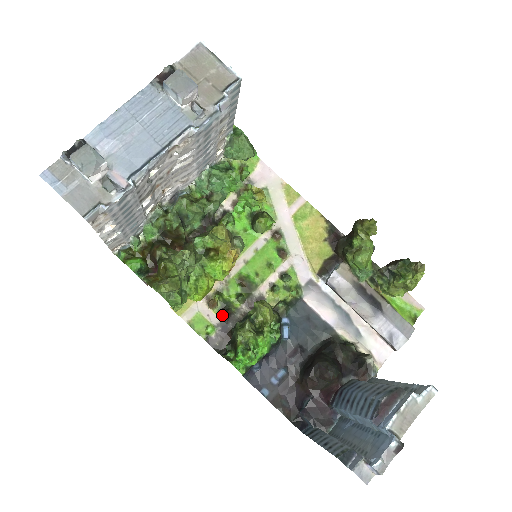
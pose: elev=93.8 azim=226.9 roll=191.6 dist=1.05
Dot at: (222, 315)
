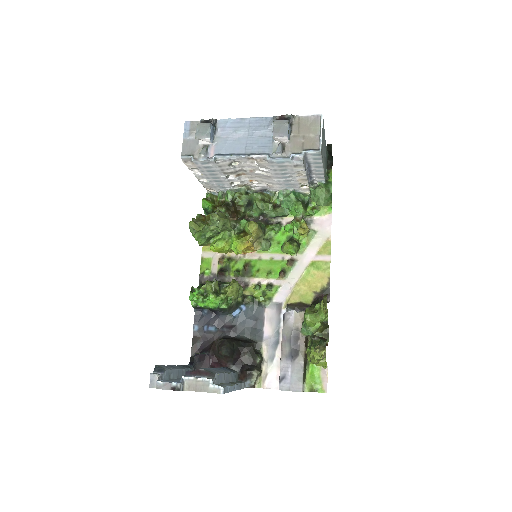
Dot at: (219, 271)
